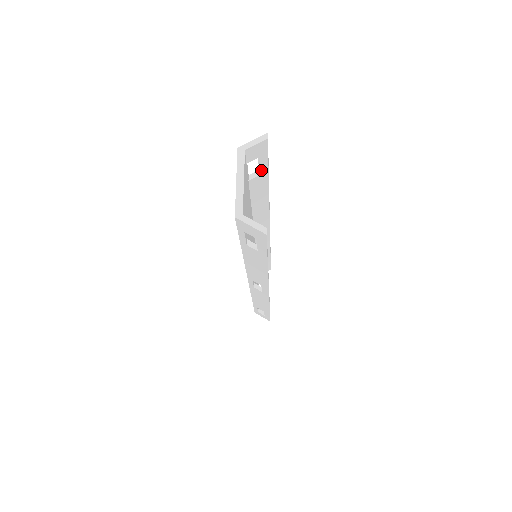
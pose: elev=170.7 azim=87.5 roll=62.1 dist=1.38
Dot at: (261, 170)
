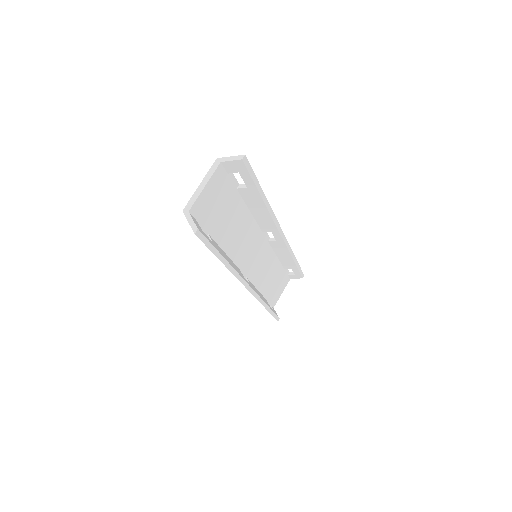
Dot at: (247, 184)
